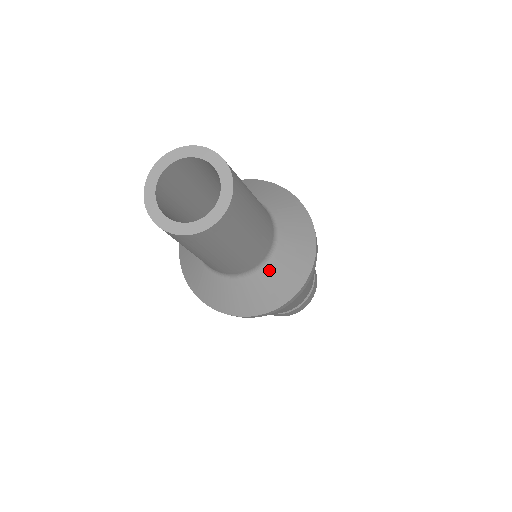
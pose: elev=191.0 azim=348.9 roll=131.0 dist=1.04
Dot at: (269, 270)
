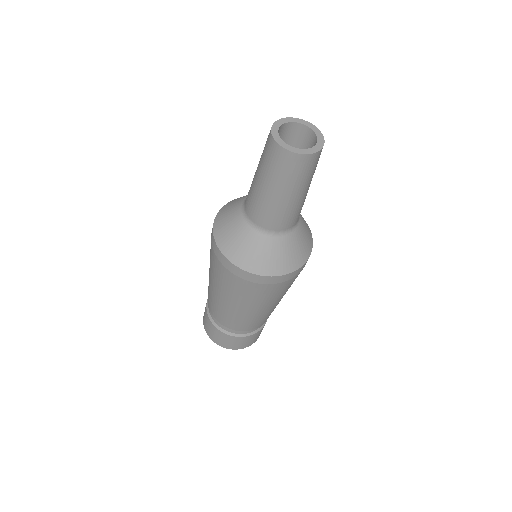
Dot at: (293, 237)
